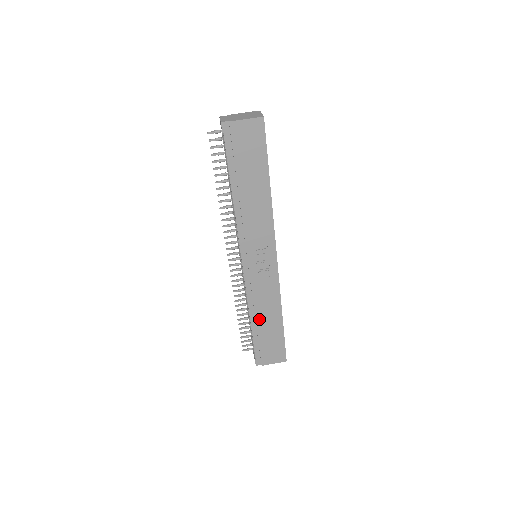
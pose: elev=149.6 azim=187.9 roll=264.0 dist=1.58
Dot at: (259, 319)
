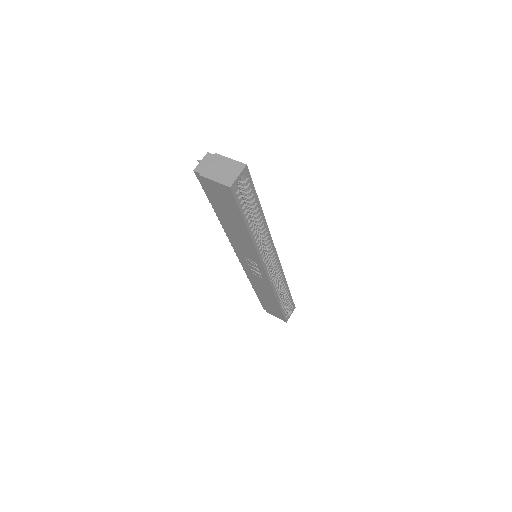
Dot at: (259, 292)
